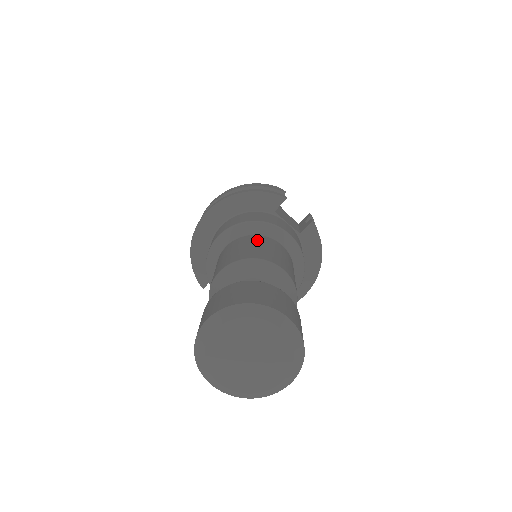
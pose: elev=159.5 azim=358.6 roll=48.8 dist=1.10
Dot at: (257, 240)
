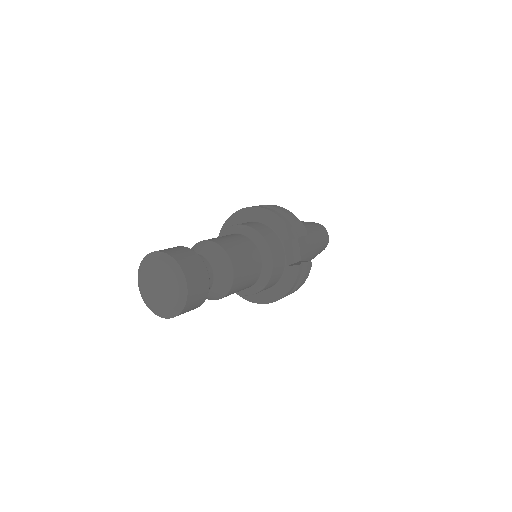
Dot at: (247, 244)
